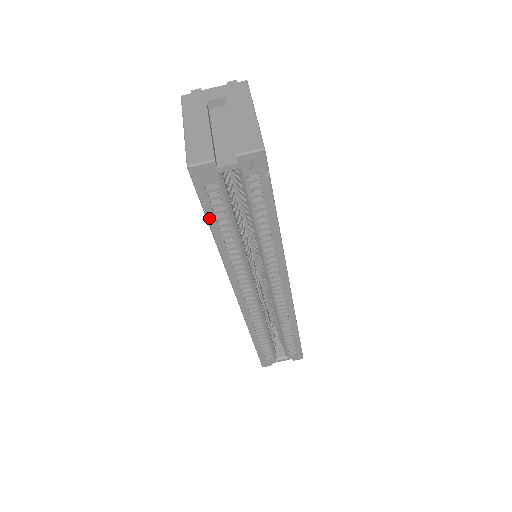
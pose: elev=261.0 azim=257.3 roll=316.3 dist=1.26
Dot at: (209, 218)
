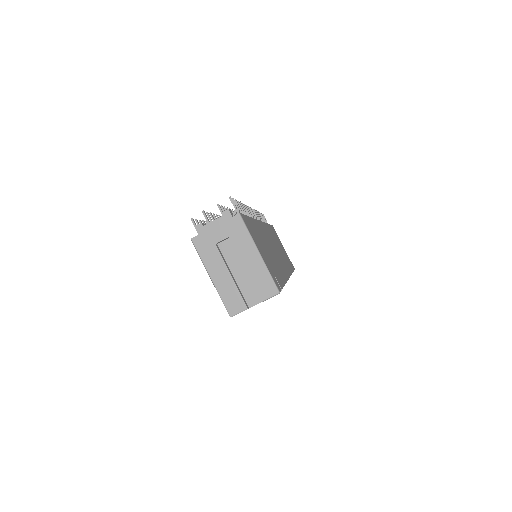
Dot at: occluded
